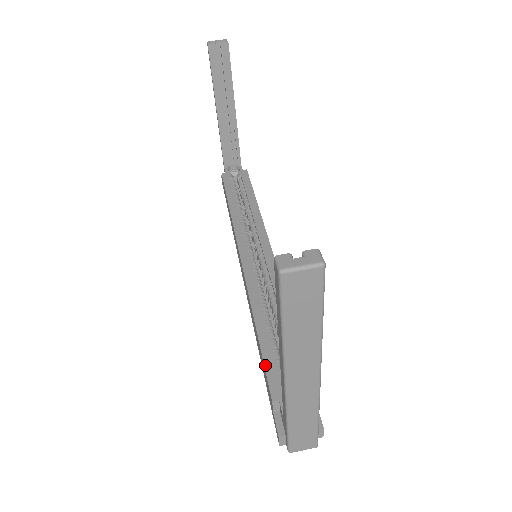
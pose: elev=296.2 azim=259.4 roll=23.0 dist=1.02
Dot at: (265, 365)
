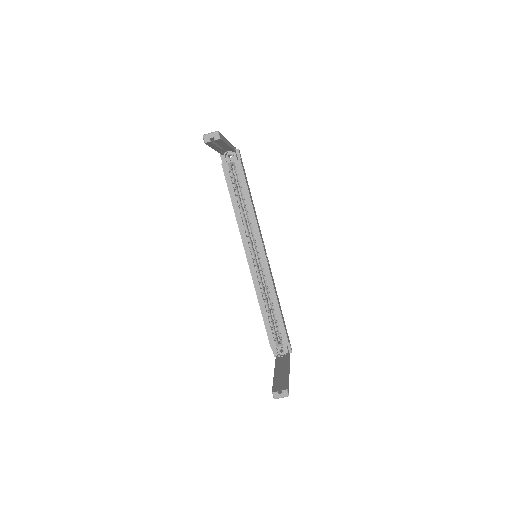
Dot at: (267, 332)
